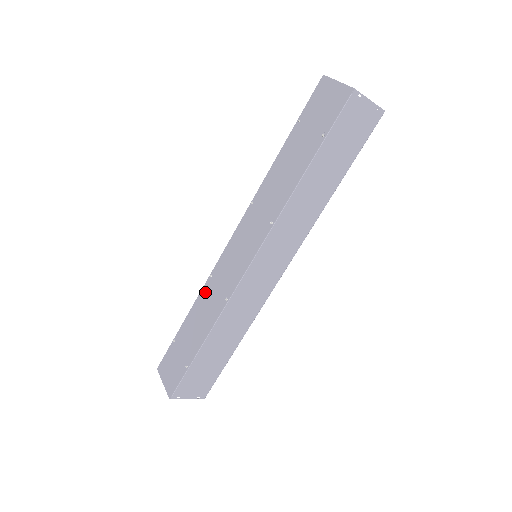
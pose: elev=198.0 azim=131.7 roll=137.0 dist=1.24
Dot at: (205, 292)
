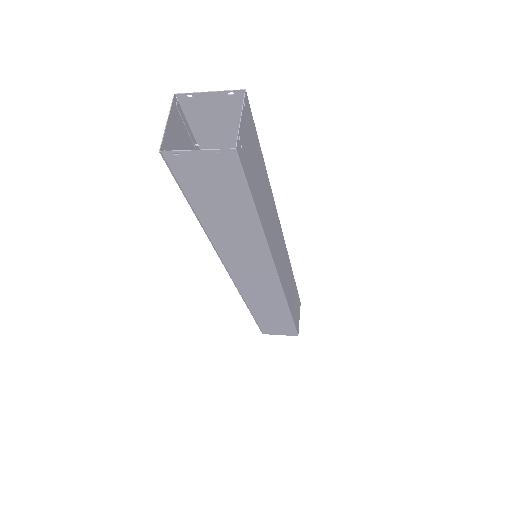
Dot at: occluded
